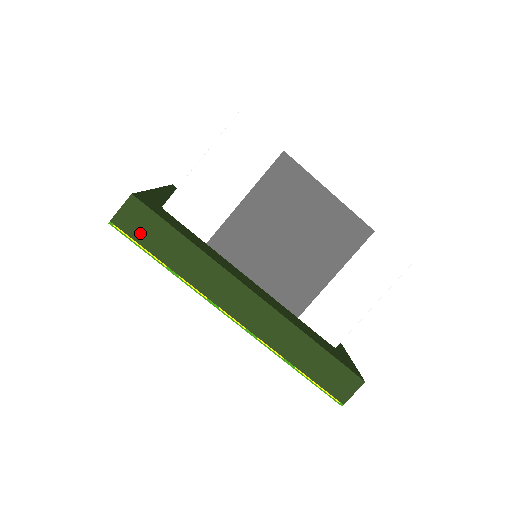
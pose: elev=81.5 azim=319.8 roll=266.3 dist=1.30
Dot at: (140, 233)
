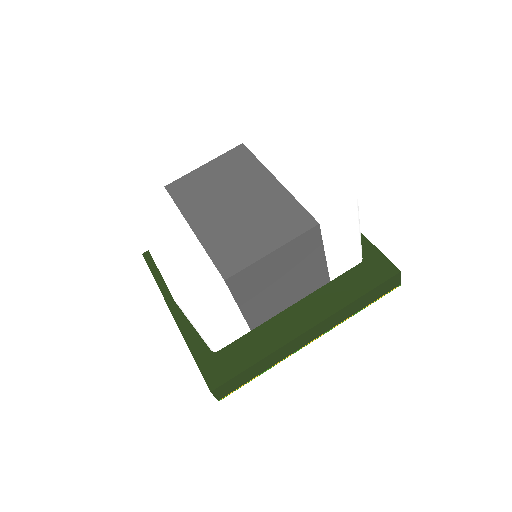
Dot at: (235, 387)
